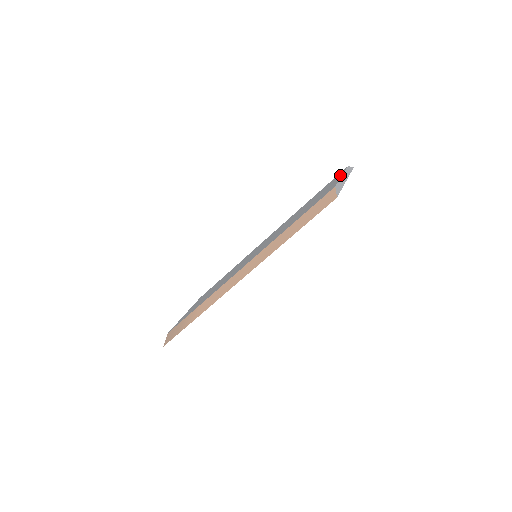
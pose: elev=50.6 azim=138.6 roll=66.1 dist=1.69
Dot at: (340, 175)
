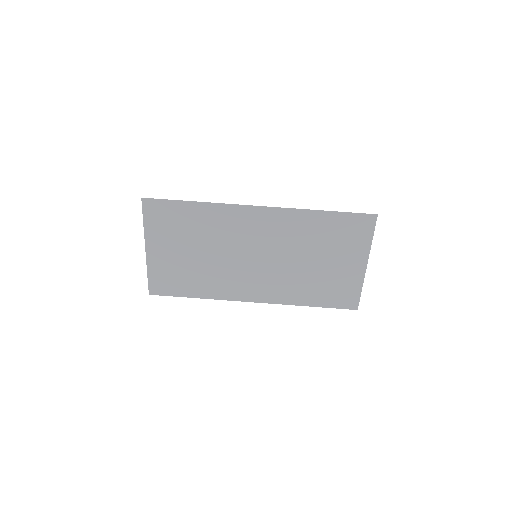
Dot at: occluded
